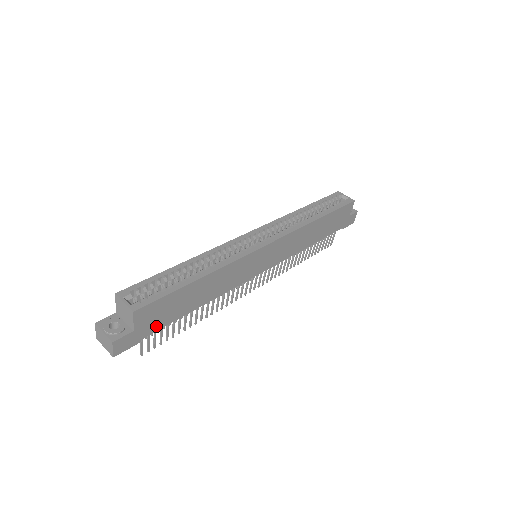
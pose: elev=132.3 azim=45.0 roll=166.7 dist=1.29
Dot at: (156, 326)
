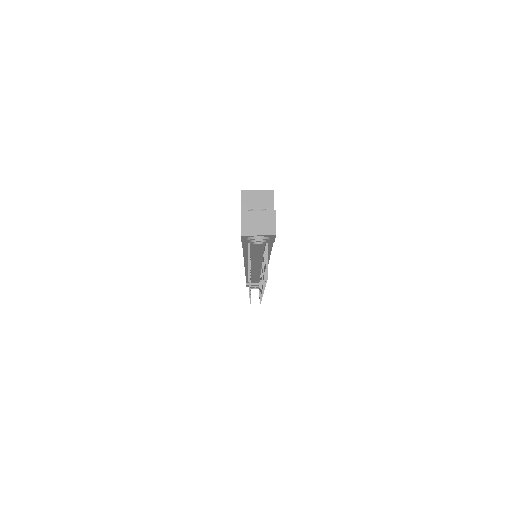
Dot at: occluded
